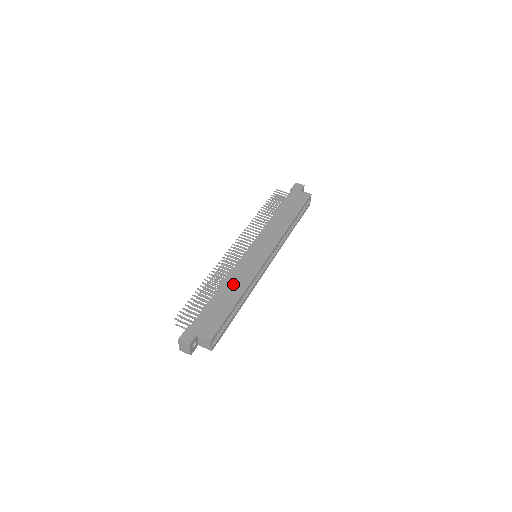
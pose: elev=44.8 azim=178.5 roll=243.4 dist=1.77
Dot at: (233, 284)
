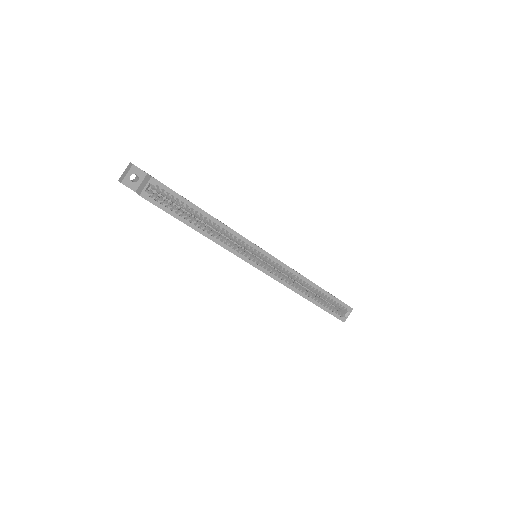
Dot at: occluded
